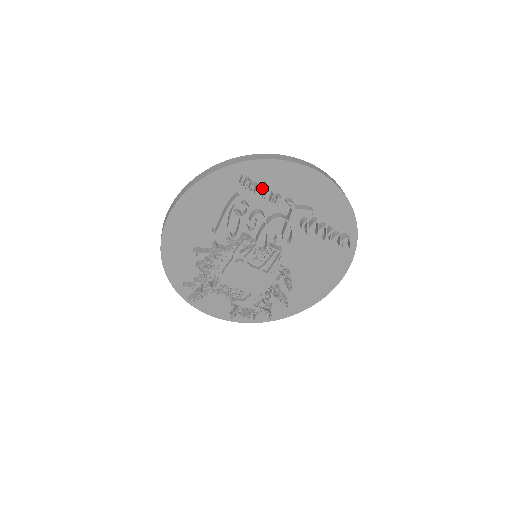
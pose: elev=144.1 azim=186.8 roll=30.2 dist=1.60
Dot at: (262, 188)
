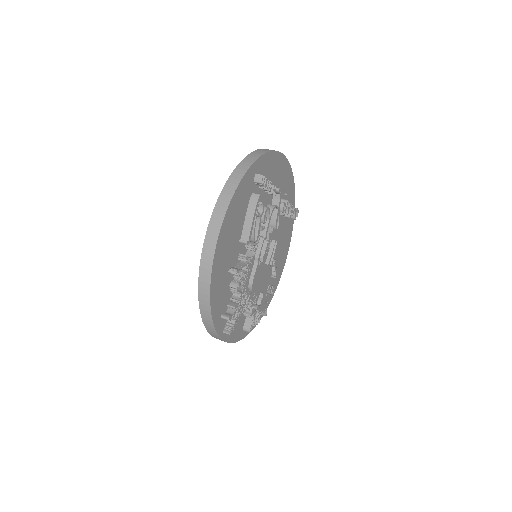
Dot at: (269, 181)
